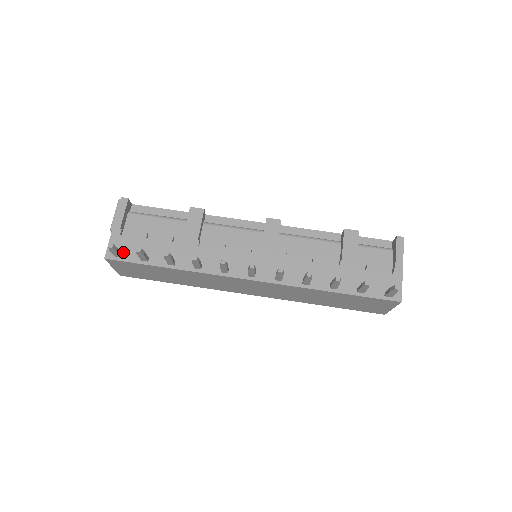
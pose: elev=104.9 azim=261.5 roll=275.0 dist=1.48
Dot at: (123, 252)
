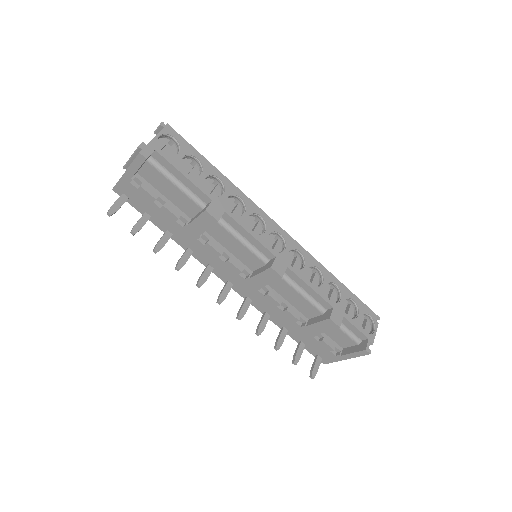
Dot at: (130, 197)
